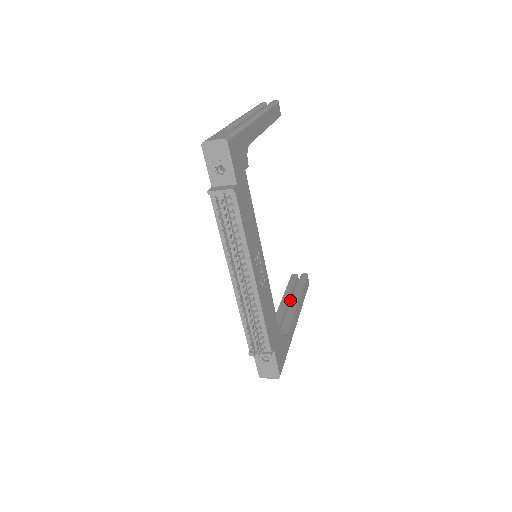
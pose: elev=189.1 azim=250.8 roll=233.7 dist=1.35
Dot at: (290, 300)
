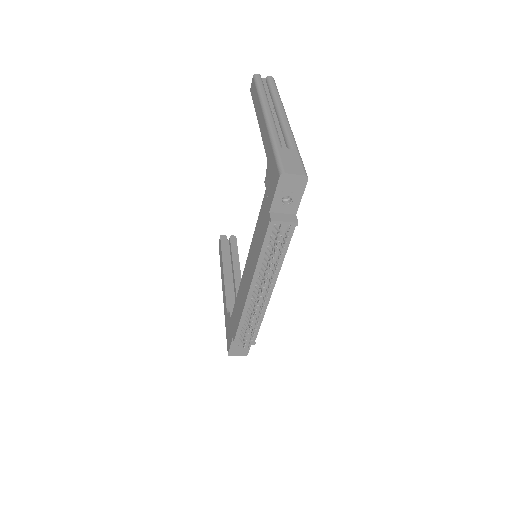
Dot at: occluded
